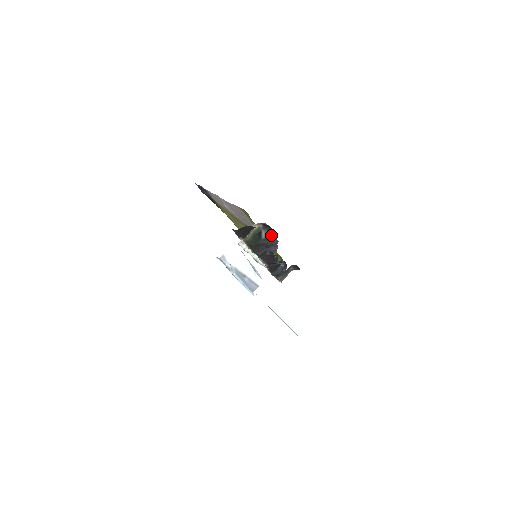
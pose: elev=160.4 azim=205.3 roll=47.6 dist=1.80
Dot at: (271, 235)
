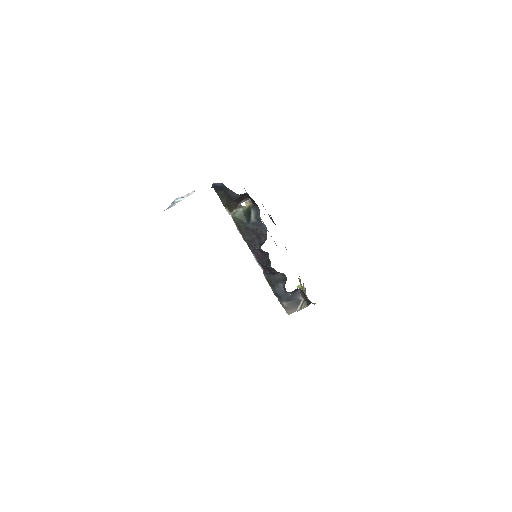
Dot at: (259, 218)
